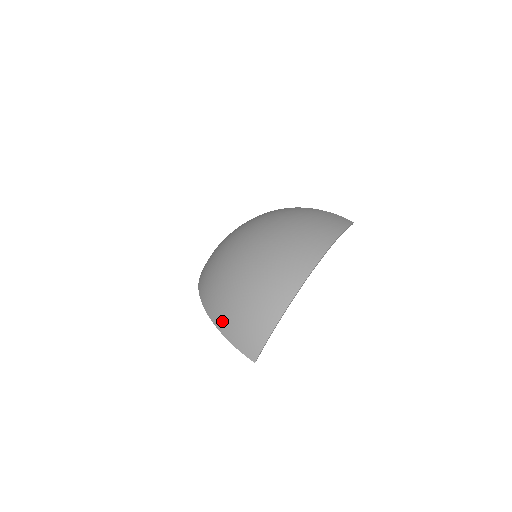
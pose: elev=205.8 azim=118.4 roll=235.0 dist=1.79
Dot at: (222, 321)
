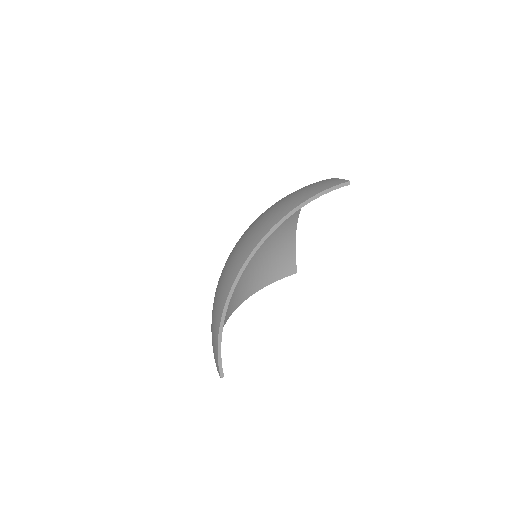
Dot at: occluded
